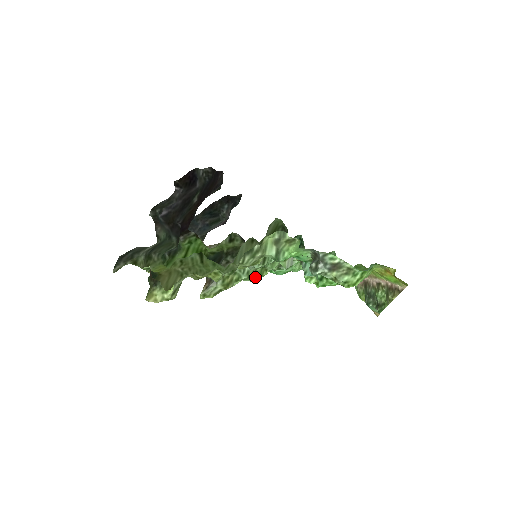
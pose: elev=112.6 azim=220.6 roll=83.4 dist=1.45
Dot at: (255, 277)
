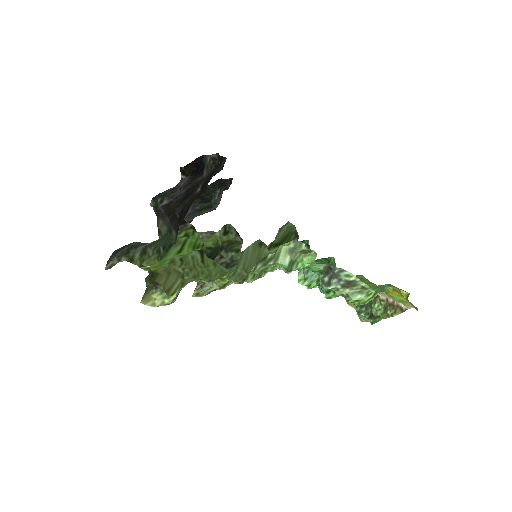
Dot at: (253, 279)
